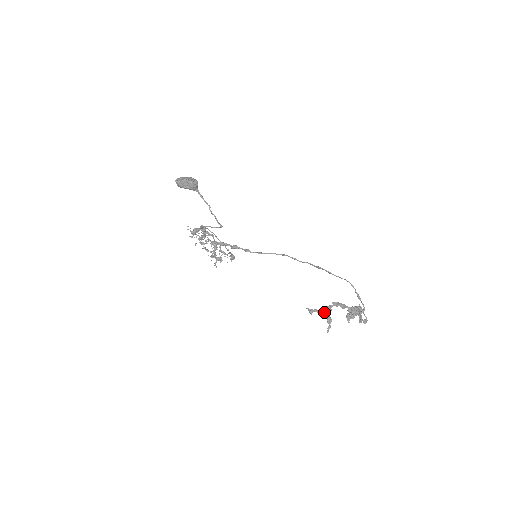
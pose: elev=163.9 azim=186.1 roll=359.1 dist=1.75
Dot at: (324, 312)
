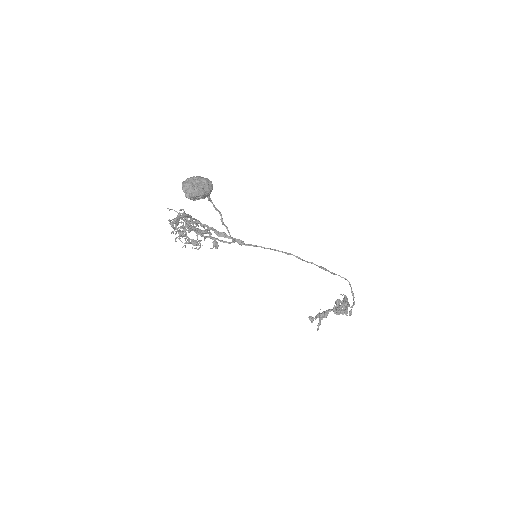
Dot at: (322, 316)
